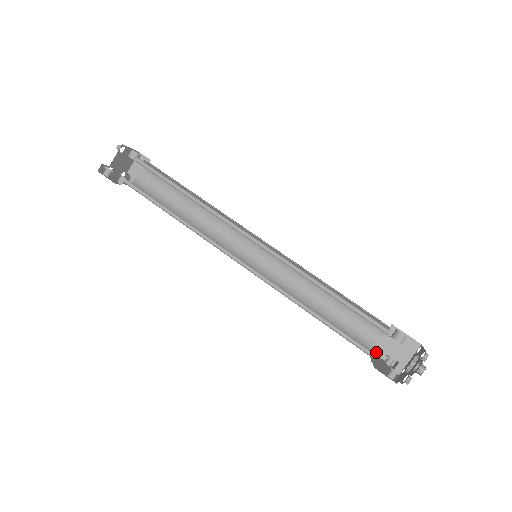
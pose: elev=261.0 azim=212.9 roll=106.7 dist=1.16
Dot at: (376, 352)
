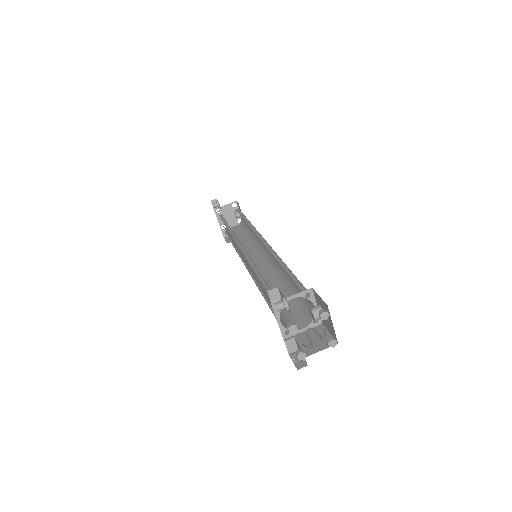
Dot at: occluded
